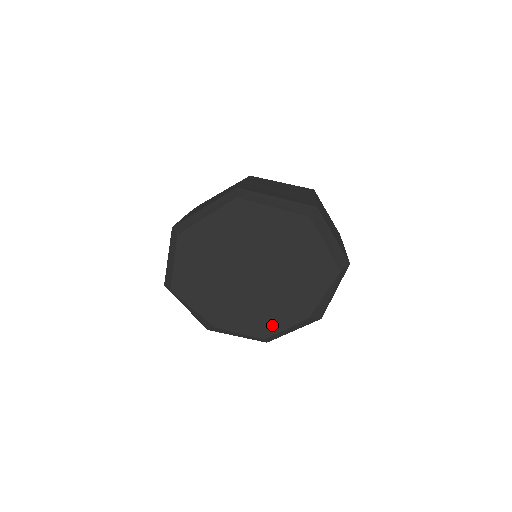
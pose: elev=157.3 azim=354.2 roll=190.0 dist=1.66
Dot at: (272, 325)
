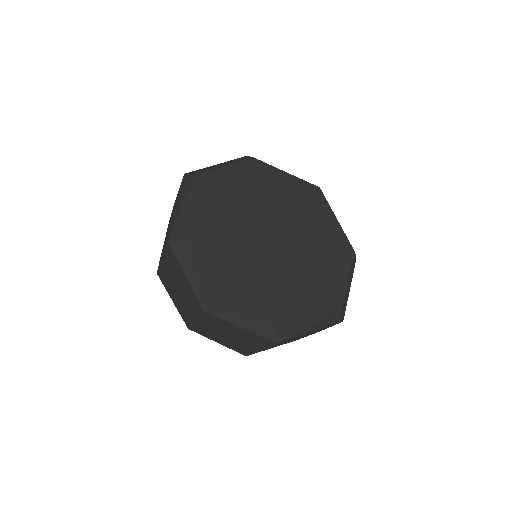
Dot at: (240, 293)
